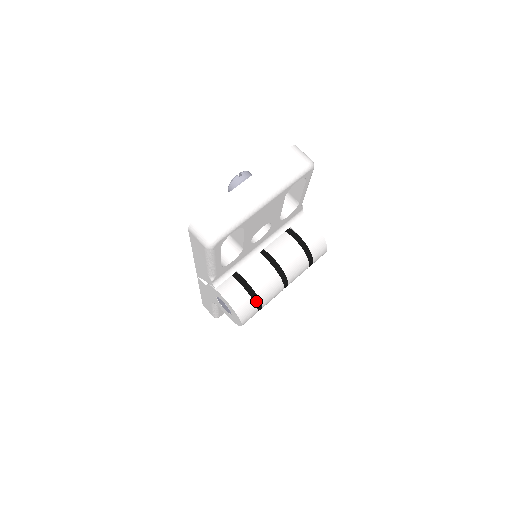
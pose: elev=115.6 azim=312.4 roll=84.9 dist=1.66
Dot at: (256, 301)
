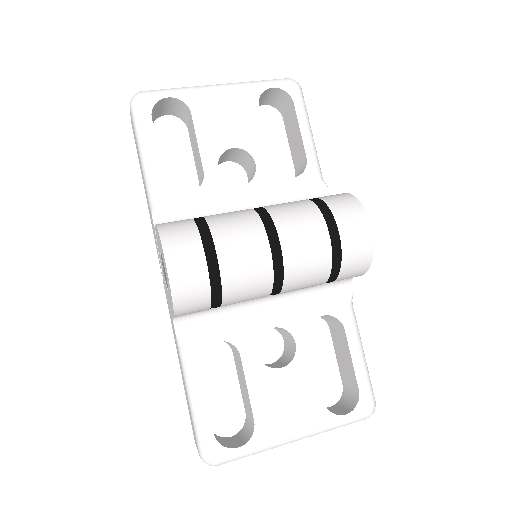
Dot at: (202, 229)
